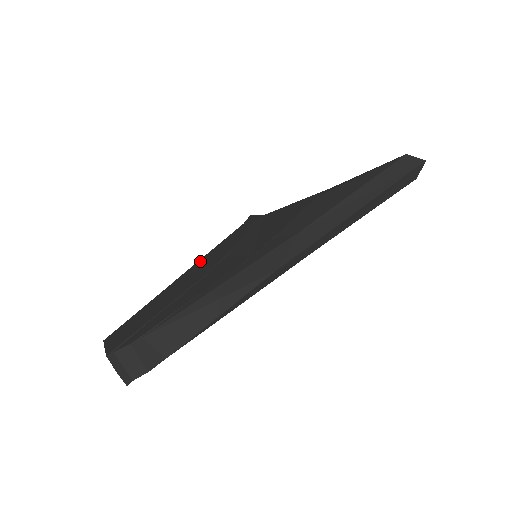
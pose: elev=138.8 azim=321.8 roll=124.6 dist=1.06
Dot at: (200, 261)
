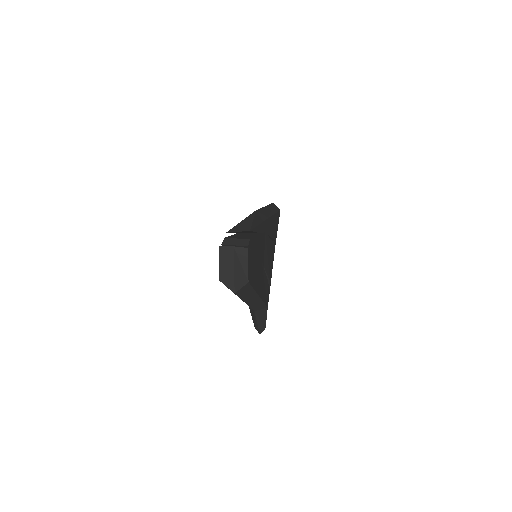
Dot at: occluded
